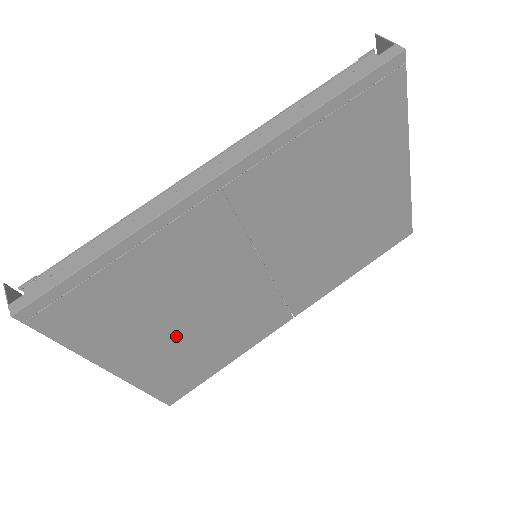
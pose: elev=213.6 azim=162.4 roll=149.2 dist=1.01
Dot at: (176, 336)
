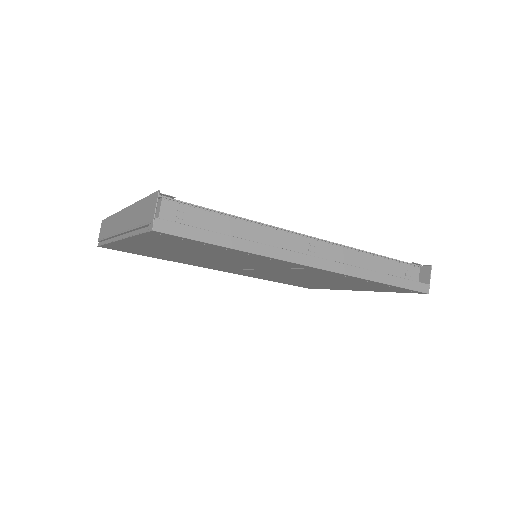
Dot at: (172, 253)
